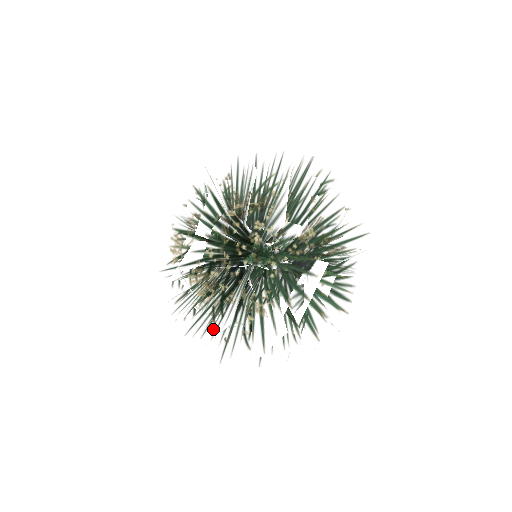
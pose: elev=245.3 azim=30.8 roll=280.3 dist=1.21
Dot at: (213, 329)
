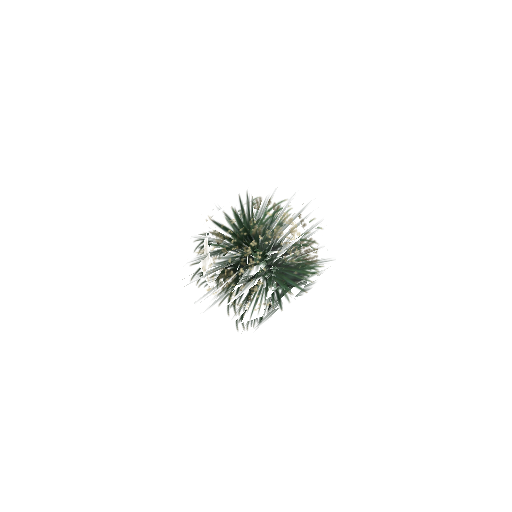
Dot at: (217, 260)
